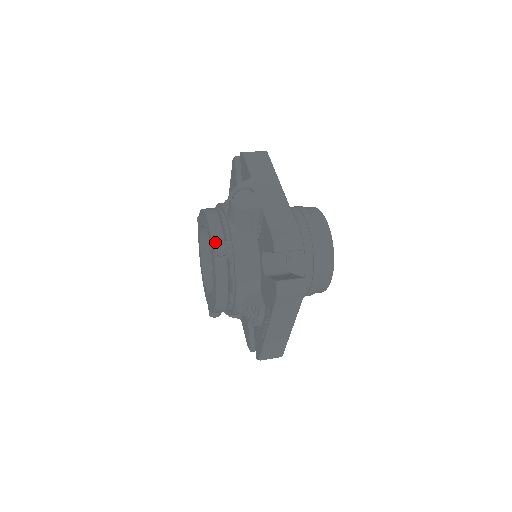
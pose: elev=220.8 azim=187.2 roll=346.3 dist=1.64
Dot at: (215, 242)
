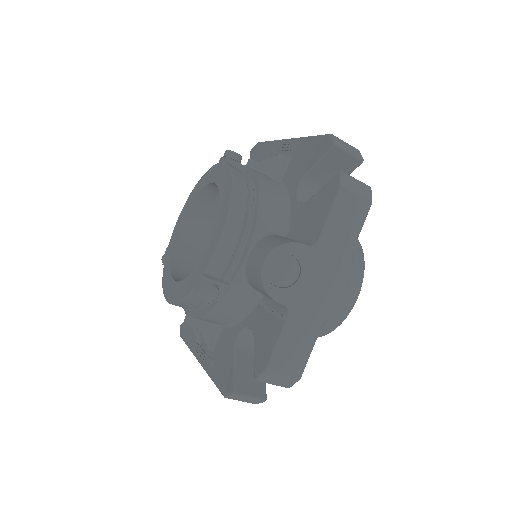
Dot at: (208, 278)
